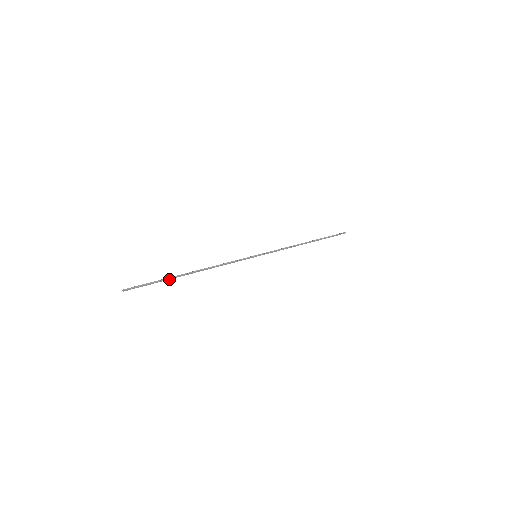
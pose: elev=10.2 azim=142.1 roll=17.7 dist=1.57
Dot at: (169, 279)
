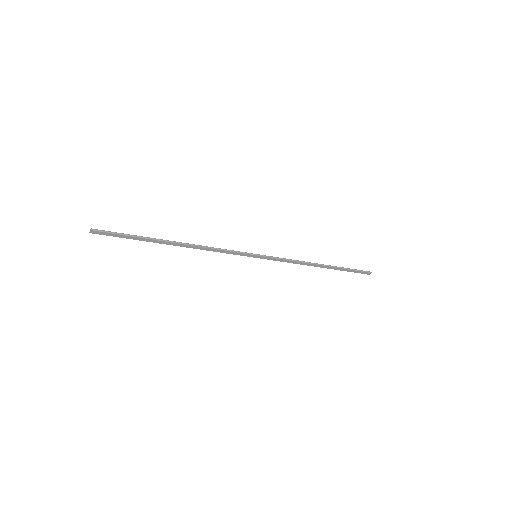
Dot at: (146, 238)
